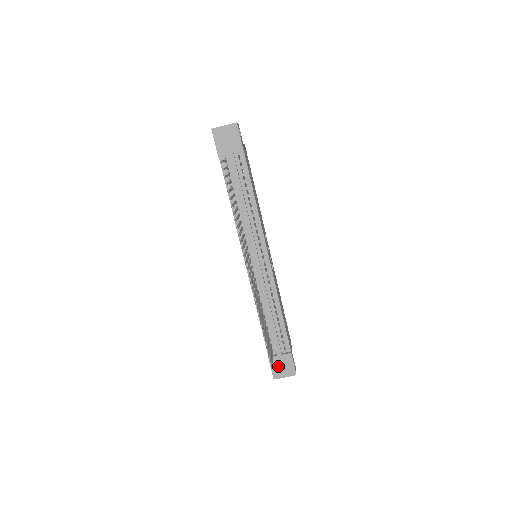
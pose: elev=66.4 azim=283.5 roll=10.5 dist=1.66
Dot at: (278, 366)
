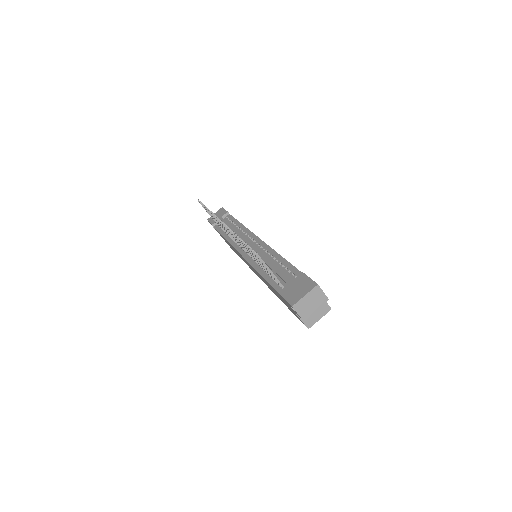
Dot at: (292, 292)
